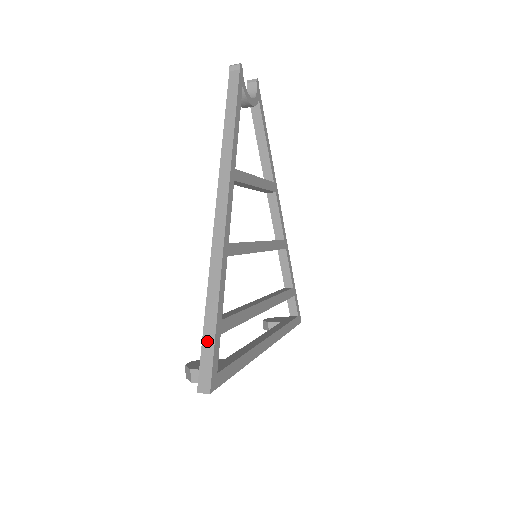
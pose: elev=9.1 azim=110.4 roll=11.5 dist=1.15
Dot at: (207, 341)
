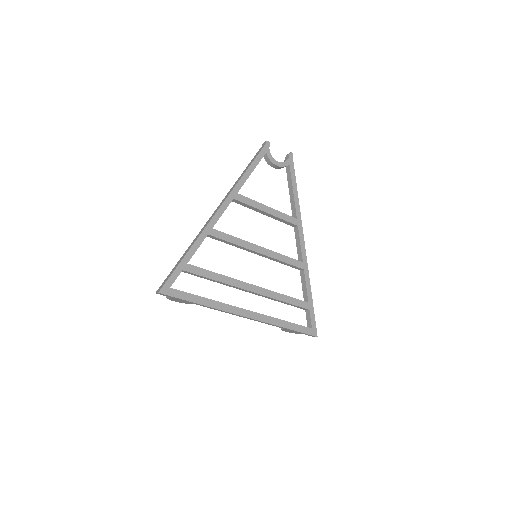
Dot at: (173, 270)
